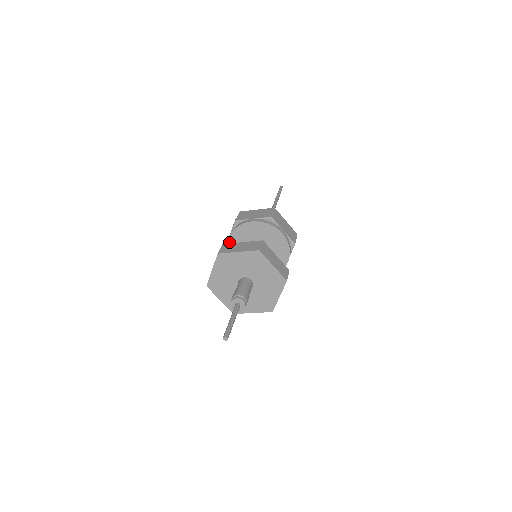
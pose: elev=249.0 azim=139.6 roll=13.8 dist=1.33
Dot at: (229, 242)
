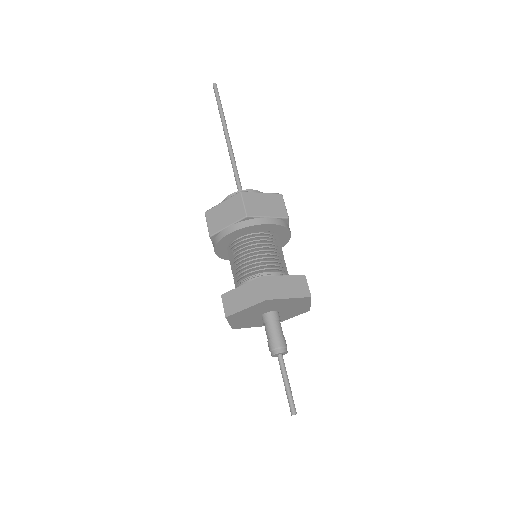
Dot at: (227, 236)
